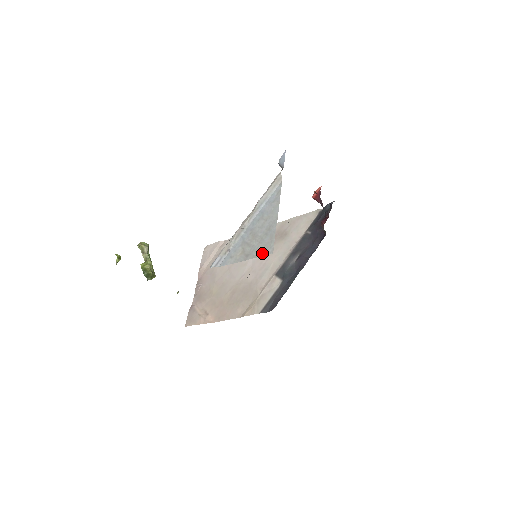
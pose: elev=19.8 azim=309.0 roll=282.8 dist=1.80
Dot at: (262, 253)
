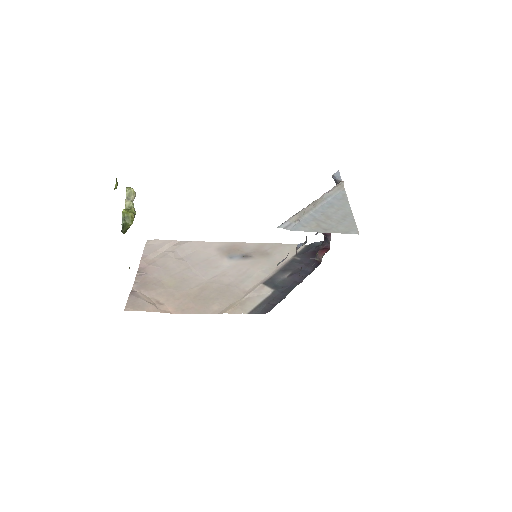
Dot at: (346, 231)
